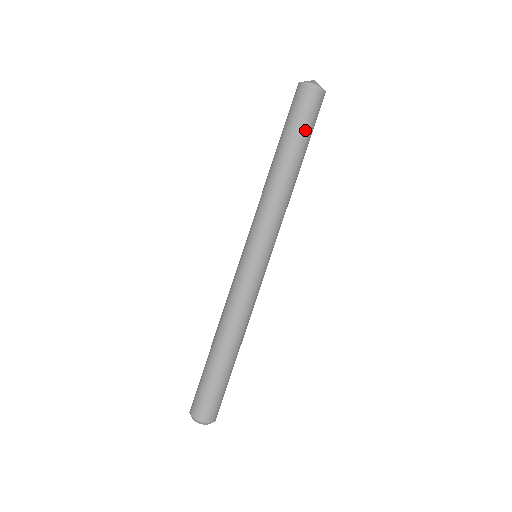
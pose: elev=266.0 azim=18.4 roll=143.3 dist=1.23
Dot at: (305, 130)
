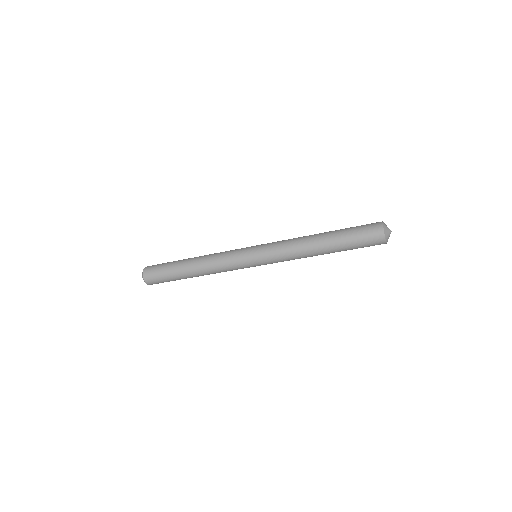
Dot at: (352, 249)
